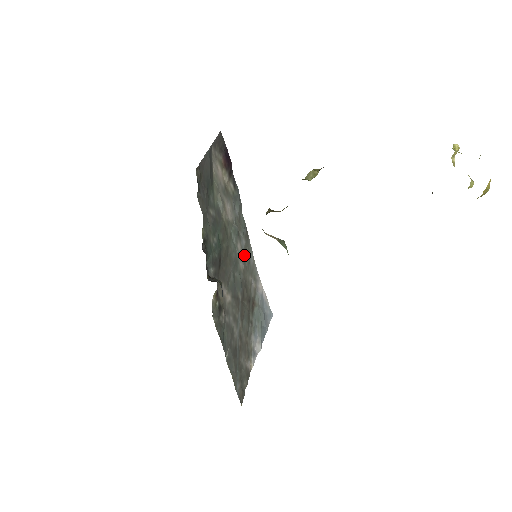
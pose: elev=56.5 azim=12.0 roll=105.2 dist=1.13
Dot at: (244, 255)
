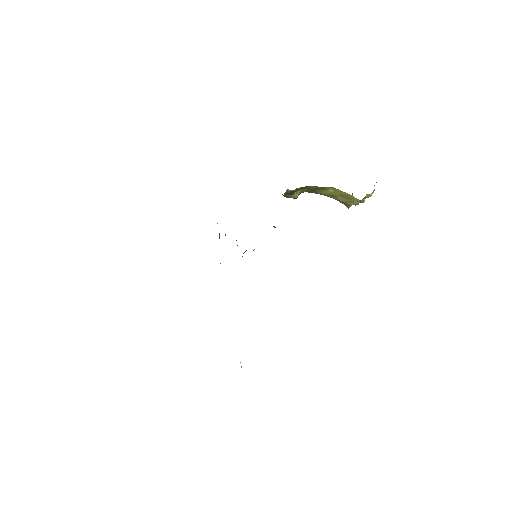
Dot at: occluded
